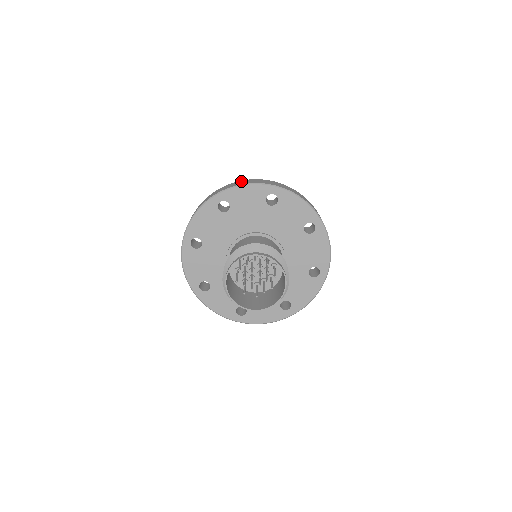
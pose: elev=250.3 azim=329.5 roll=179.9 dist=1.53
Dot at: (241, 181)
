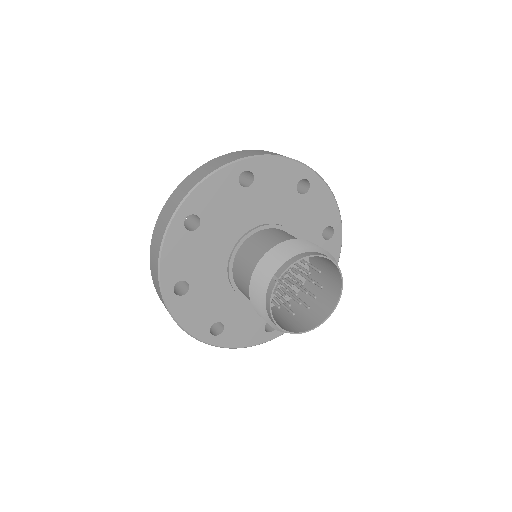
Dot at: (190, 177)
